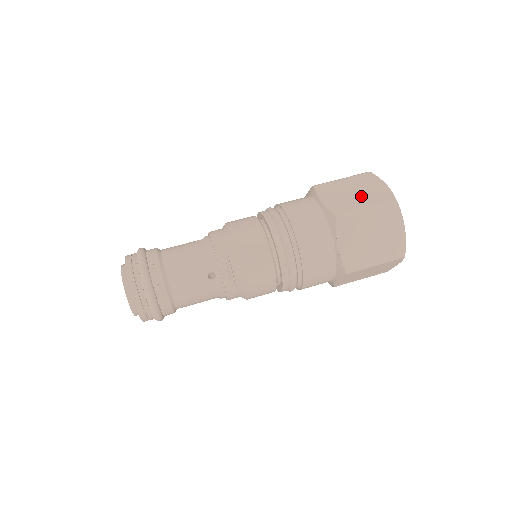
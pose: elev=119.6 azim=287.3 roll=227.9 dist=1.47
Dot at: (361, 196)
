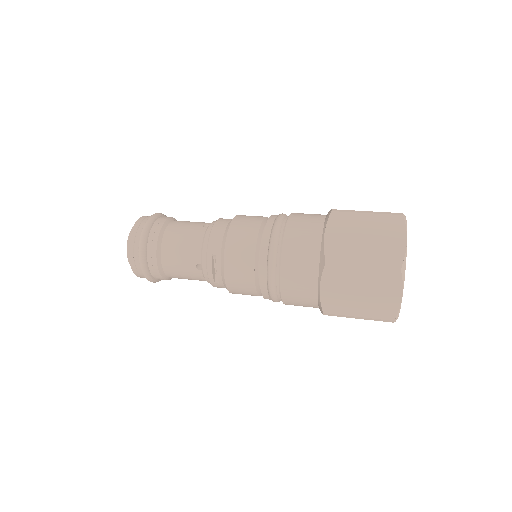
Dot at: (368, 246)
